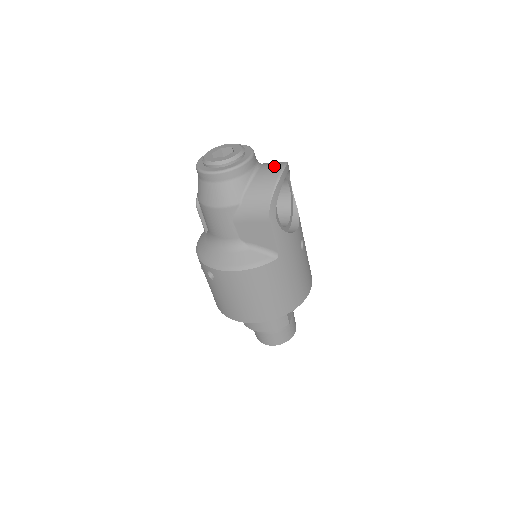
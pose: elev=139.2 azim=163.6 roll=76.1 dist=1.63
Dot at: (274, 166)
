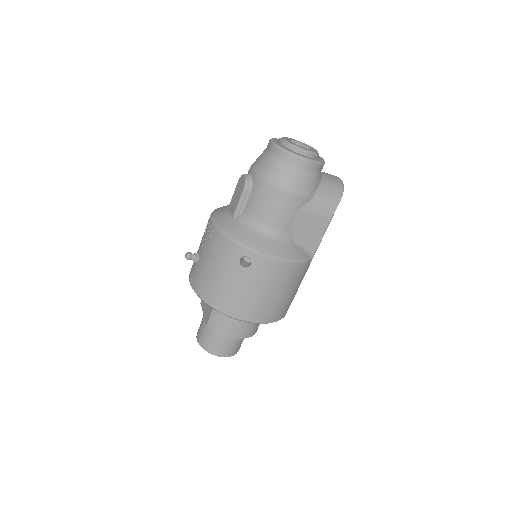
Dot at: (332, 175)
